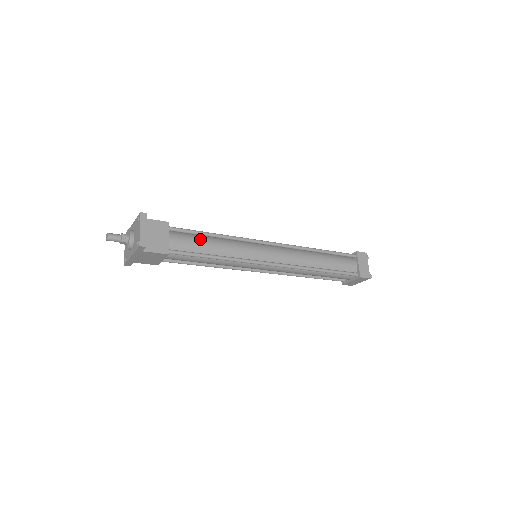
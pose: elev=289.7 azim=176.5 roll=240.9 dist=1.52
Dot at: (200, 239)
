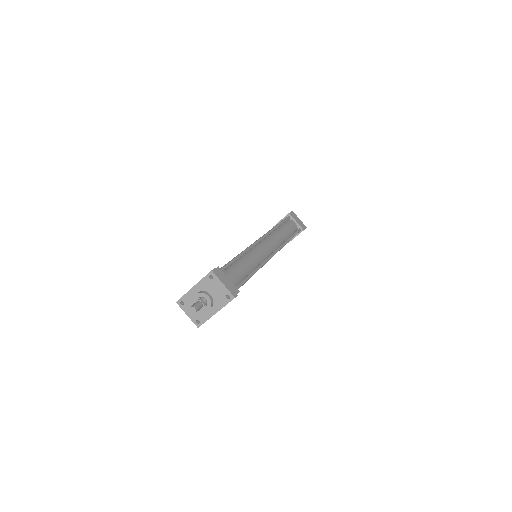
Dot at: (237, 266)
